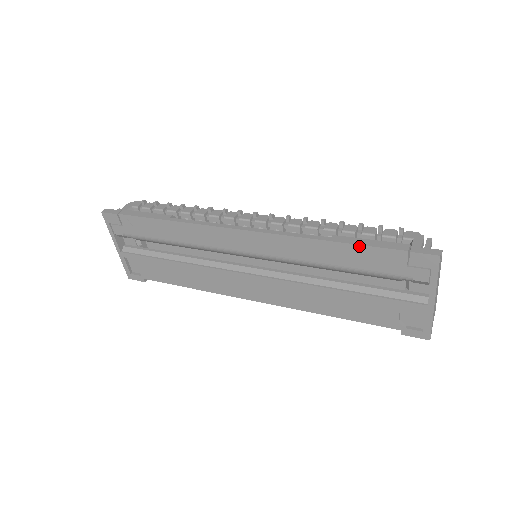
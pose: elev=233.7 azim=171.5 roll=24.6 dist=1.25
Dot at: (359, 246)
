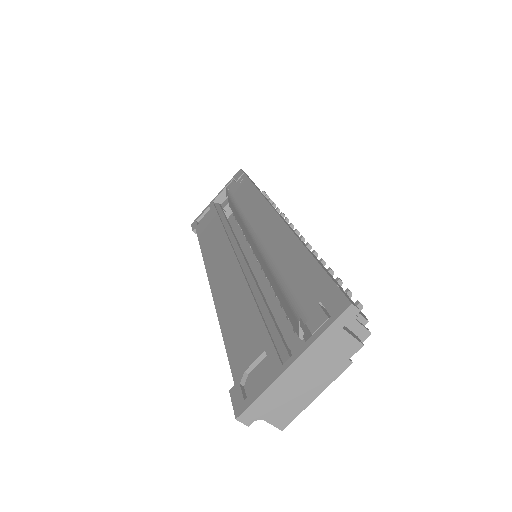
Dot at: (314, 260)
